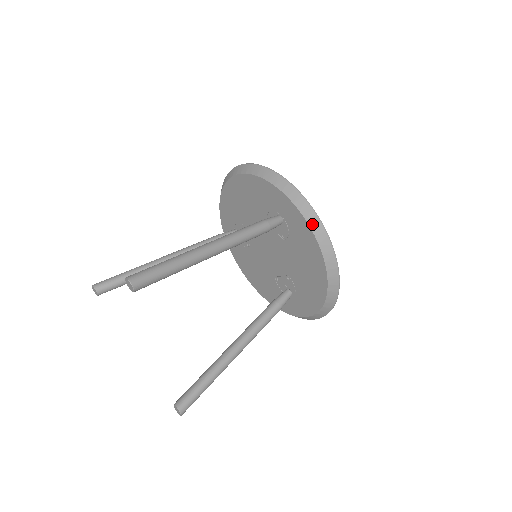
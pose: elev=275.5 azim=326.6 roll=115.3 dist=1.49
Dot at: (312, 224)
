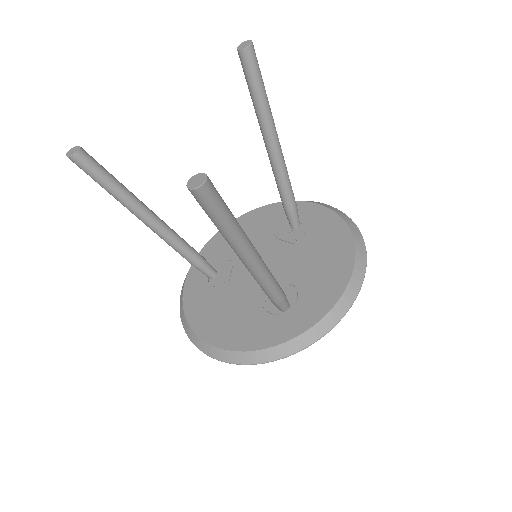
Dot at: (339, 213)
